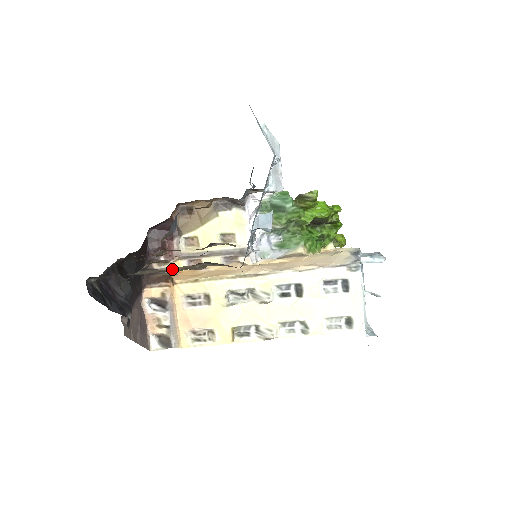
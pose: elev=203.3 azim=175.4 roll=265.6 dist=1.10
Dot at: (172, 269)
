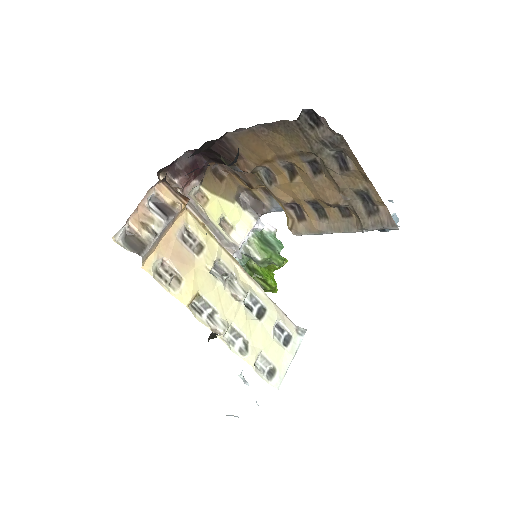
Dot at: (341, 180)
